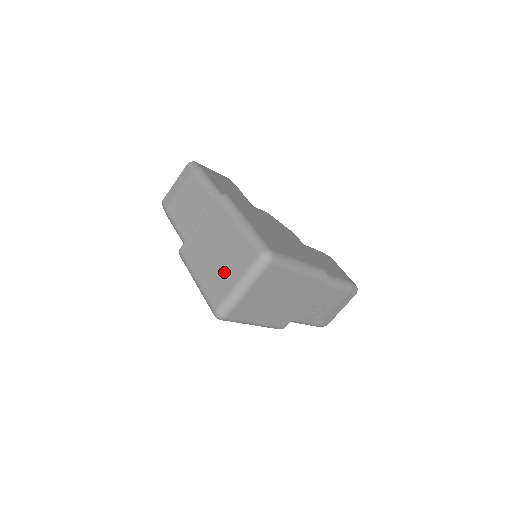
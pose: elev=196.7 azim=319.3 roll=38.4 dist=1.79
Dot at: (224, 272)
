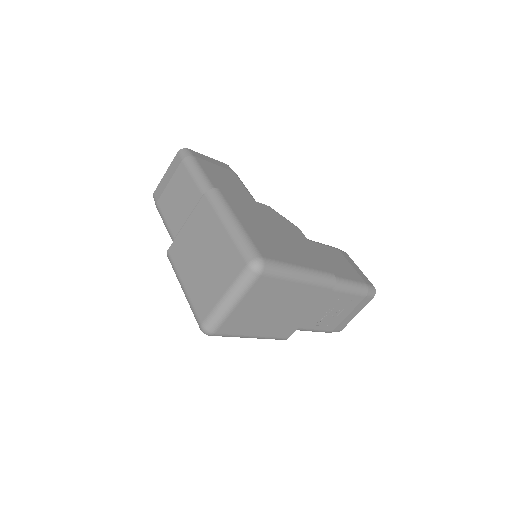
Dot at: (211, 281)
